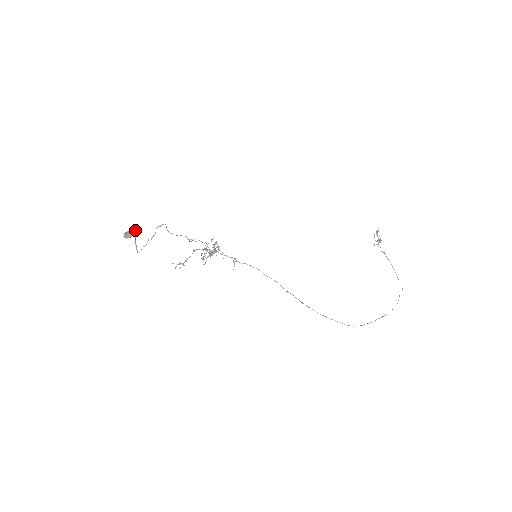
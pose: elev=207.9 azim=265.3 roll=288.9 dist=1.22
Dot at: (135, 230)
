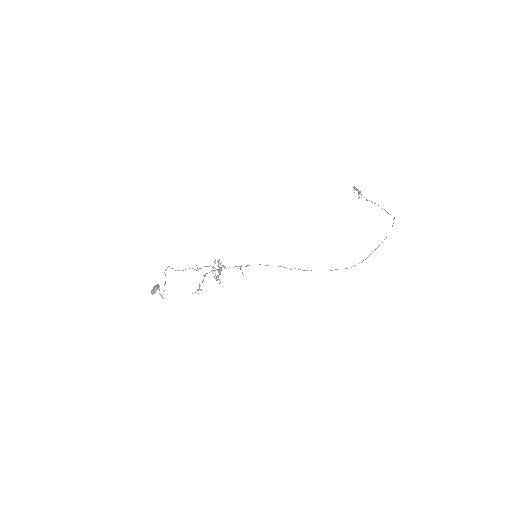
Dot at: (157, 285)
